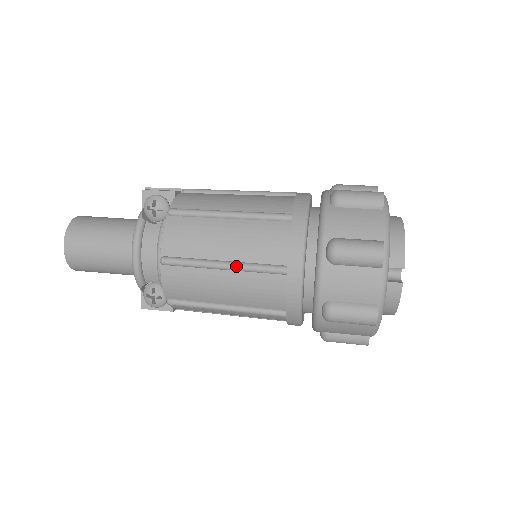
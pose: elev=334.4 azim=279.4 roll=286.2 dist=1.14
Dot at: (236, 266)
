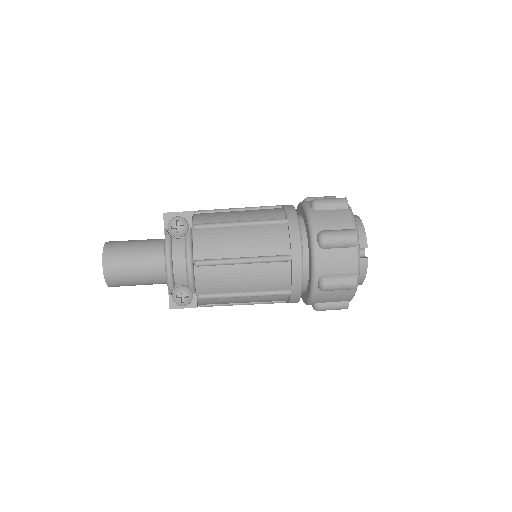
Dot at: (254, 259)
